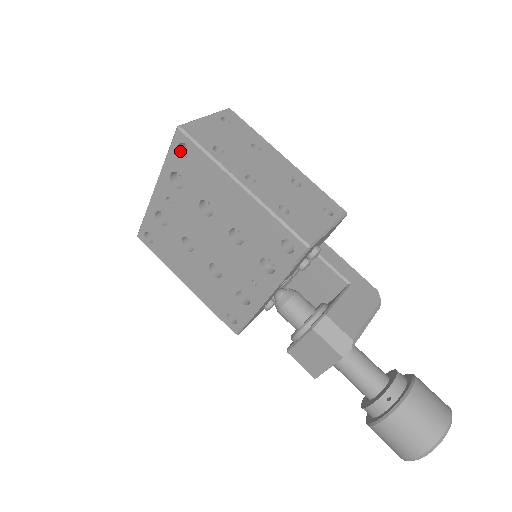
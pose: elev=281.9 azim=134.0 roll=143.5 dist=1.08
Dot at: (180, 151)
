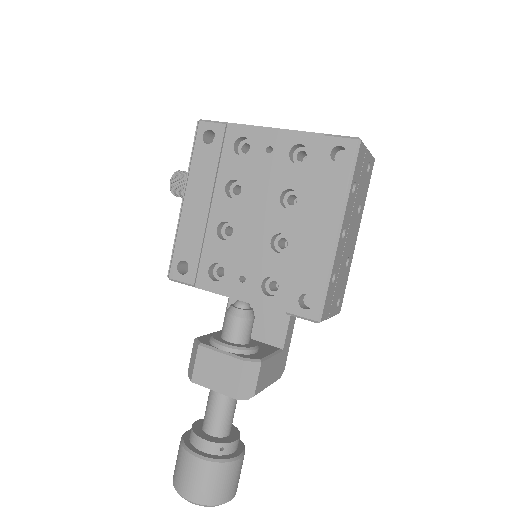
Dot at: (334, 149)
